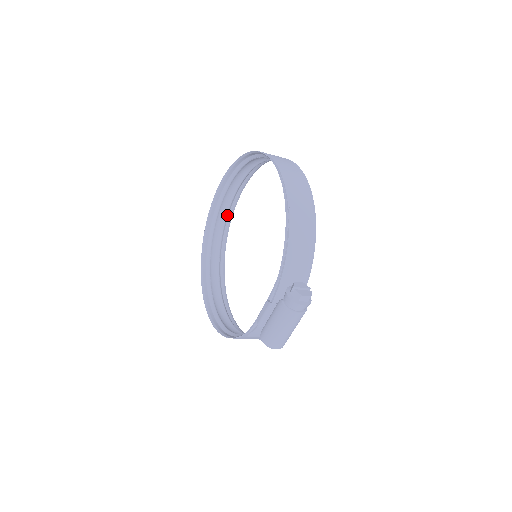
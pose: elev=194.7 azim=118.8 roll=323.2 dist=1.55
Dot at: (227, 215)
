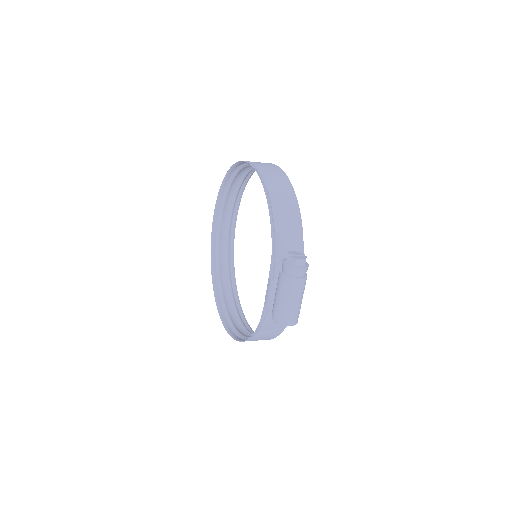
Dot at: (229, 242)
